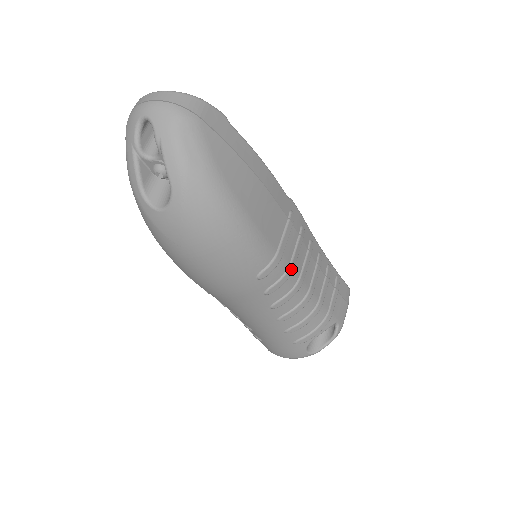
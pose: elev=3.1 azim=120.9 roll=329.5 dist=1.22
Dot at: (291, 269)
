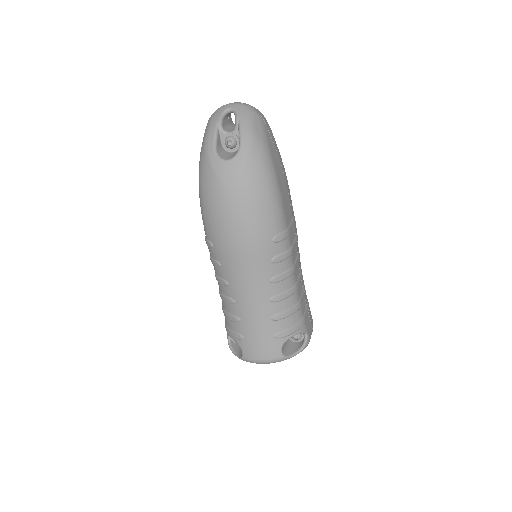
Dot at: (292, 251)
